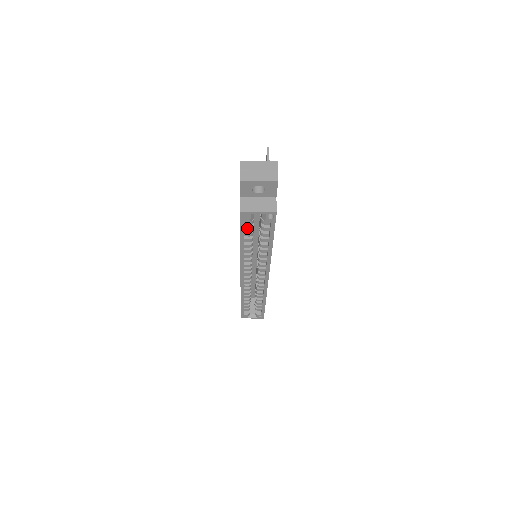
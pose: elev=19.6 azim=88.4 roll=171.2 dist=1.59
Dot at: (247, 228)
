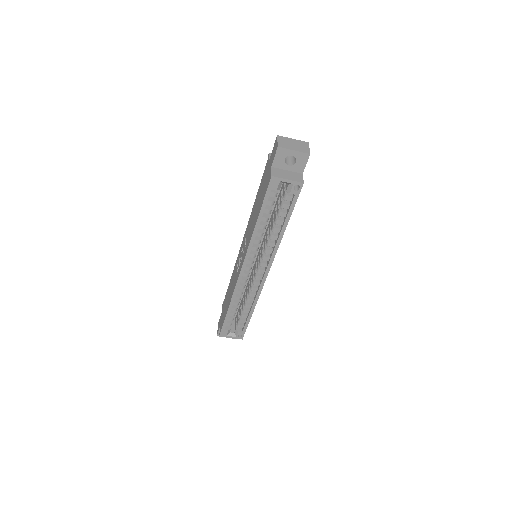
Dot at: (269, 202)
